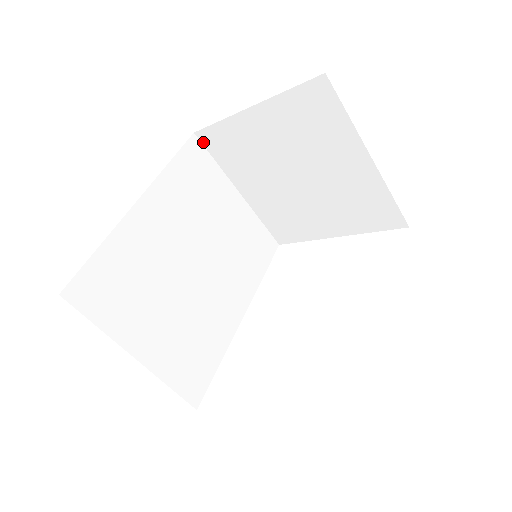
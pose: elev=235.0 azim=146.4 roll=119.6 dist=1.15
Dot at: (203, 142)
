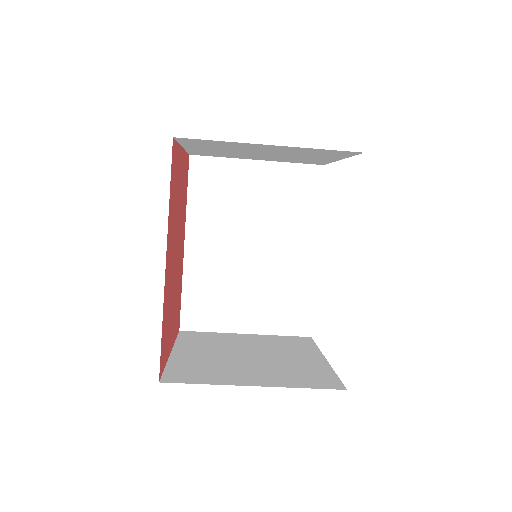
Dot at: (200, 155)
